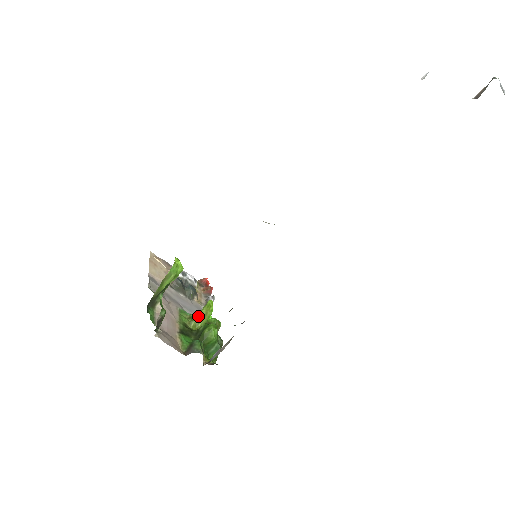
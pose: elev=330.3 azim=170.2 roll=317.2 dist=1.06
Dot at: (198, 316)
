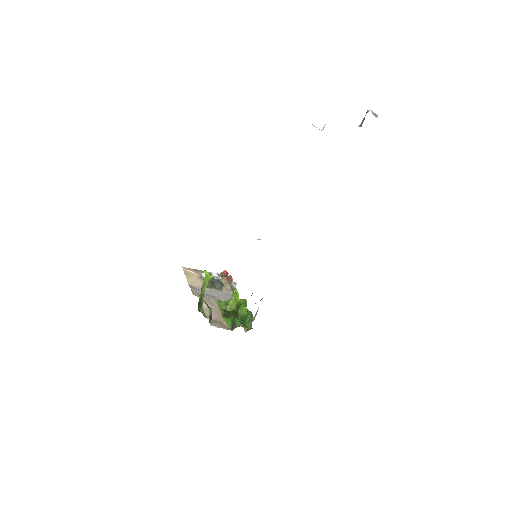
Dot at: (230, 302)
